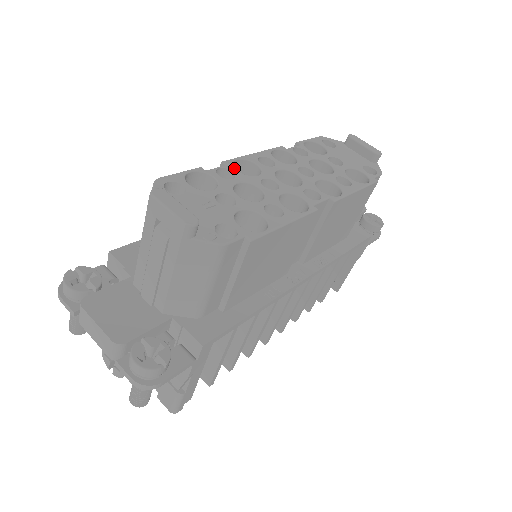
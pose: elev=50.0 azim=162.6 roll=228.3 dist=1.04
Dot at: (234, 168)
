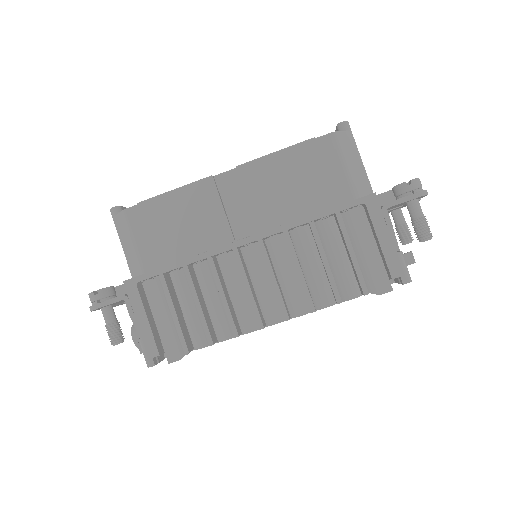
Dot at: occluded
